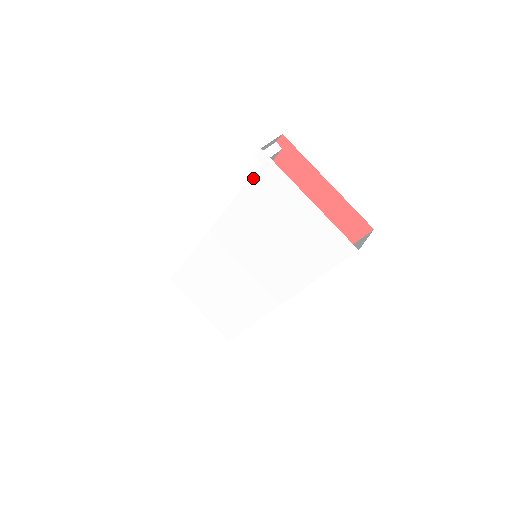
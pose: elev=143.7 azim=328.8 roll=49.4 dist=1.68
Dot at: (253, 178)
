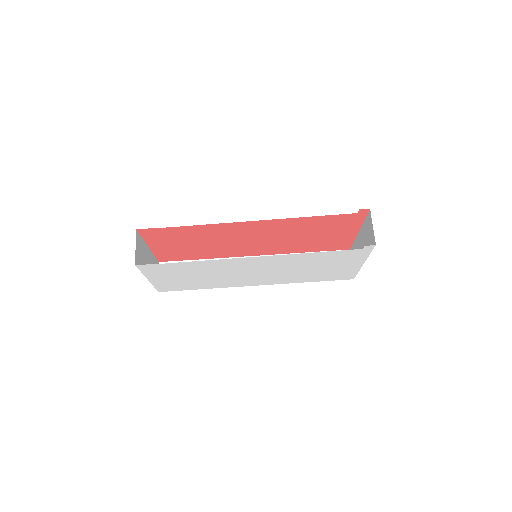
Dot at: (344, 251)
